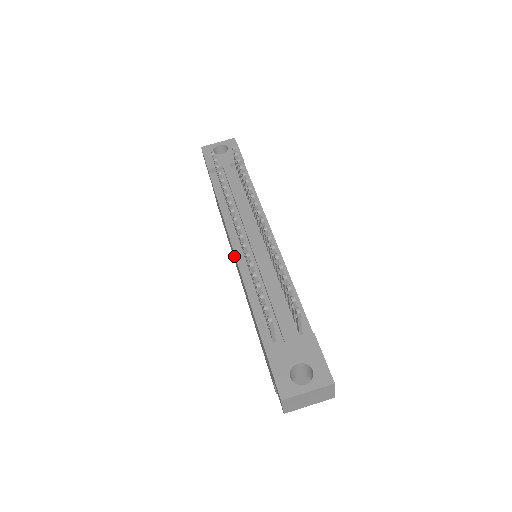
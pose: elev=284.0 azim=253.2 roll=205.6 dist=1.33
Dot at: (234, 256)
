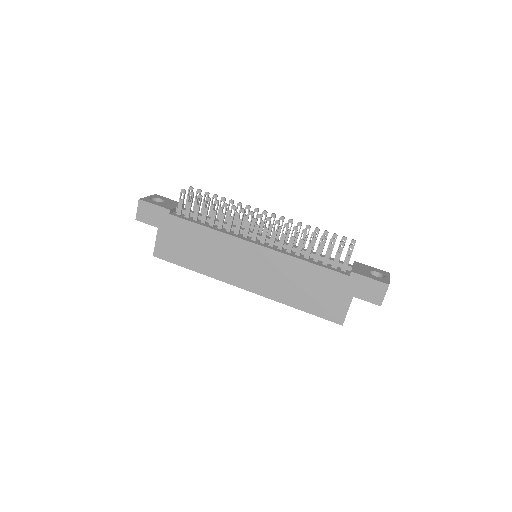
Dot at: (246, 258)
